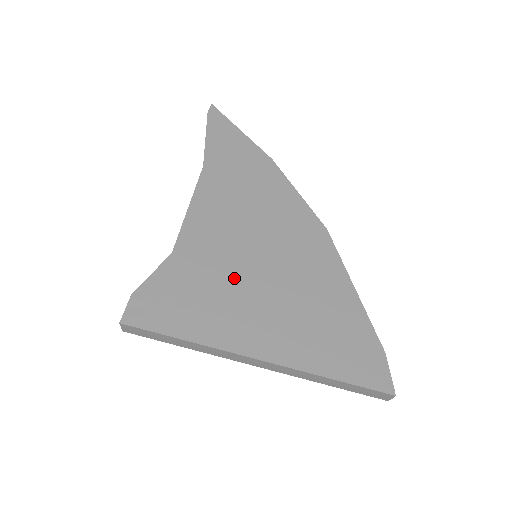
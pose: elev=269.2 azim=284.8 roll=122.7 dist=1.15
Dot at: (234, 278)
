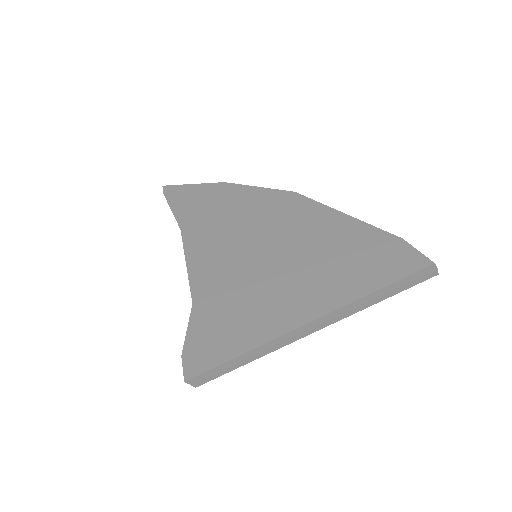
Dot at: (246, 284)
